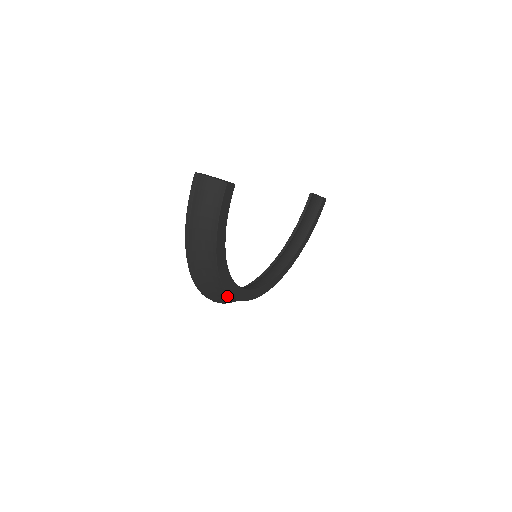
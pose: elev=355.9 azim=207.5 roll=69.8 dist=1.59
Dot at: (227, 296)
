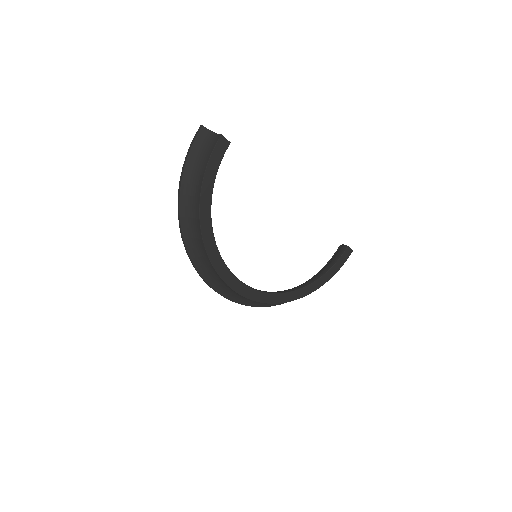
Dot at: (211, 270)
